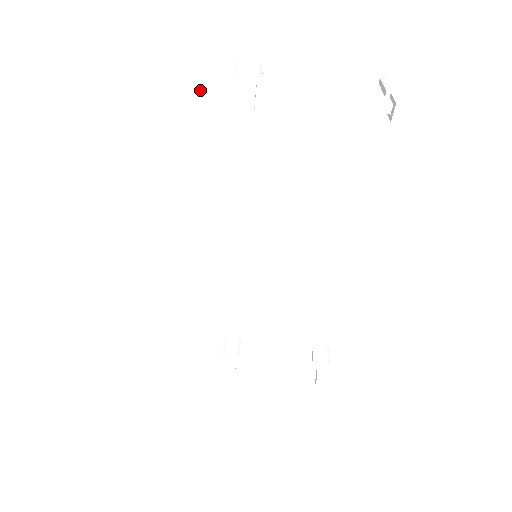
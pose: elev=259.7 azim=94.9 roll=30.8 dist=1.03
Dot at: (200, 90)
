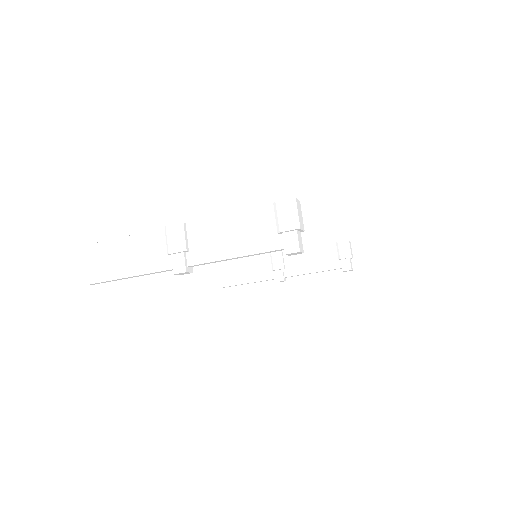
Dot at: (153, 273)
